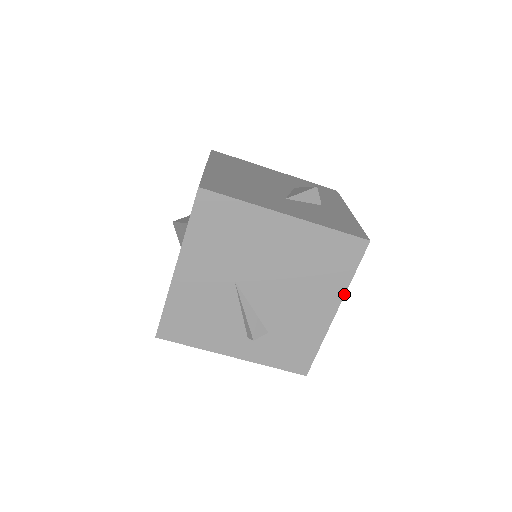
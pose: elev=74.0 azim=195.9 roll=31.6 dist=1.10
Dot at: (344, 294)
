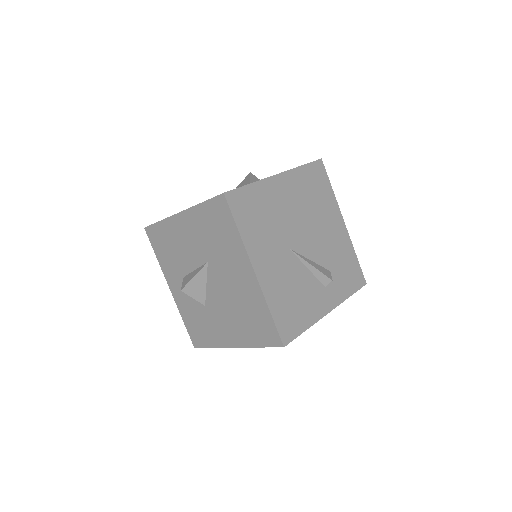
Dot at: (338, 205)
